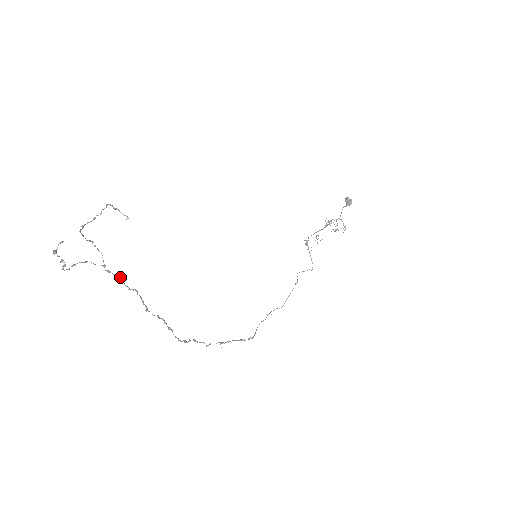
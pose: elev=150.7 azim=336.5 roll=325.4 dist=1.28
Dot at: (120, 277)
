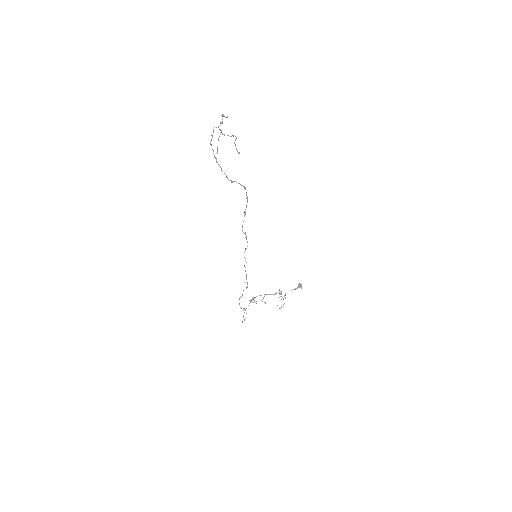
Dot at: occluded
